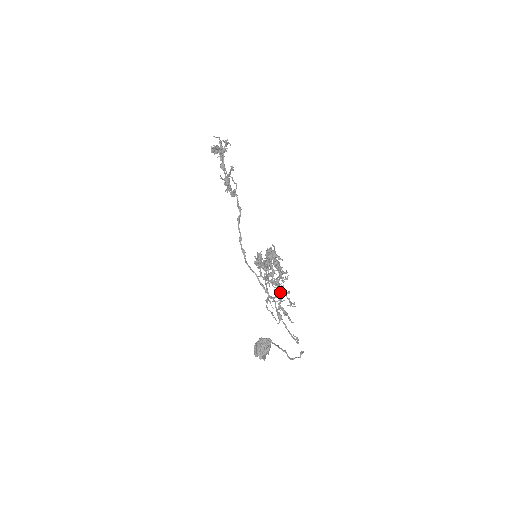
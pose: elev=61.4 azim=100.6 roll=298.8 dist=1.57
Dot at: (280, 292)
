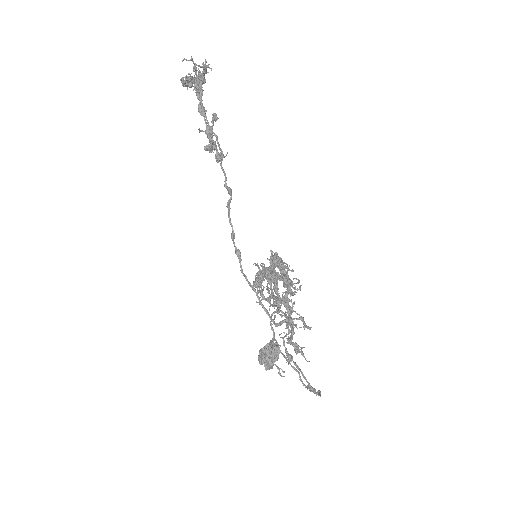
Dot at: (290, 327)
